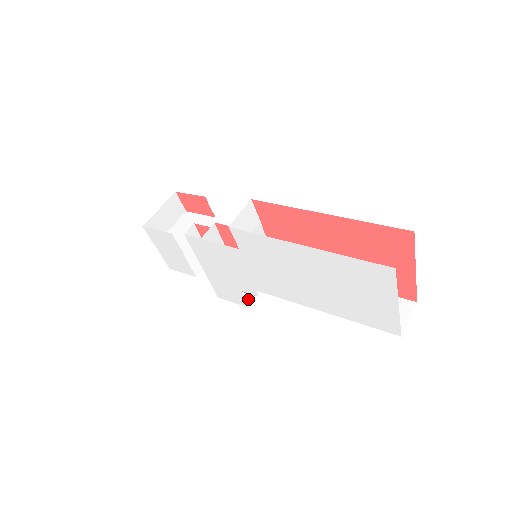
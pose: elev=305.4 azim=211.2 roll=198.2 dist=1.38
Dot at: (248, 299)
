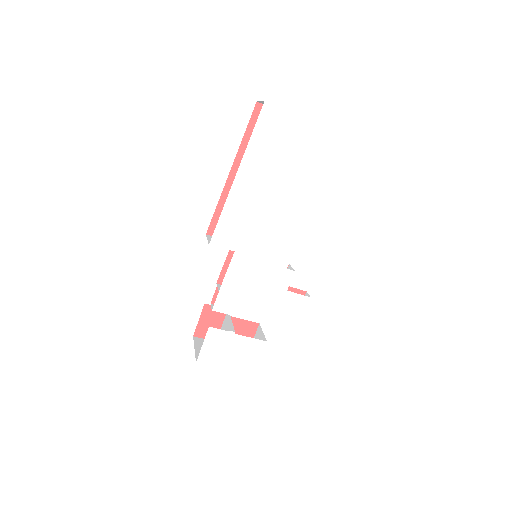
Dot at: occluded
